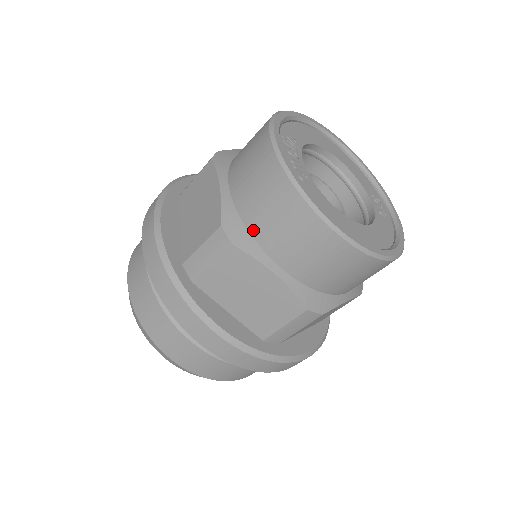
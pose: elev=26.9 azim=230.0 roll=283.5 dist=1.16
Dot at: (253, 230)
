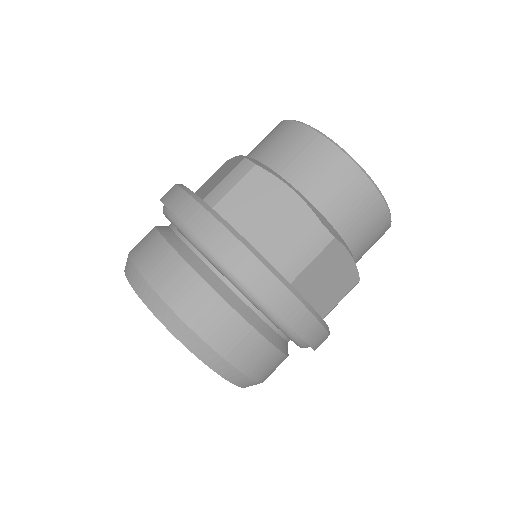
Dot at: (336, 223)
